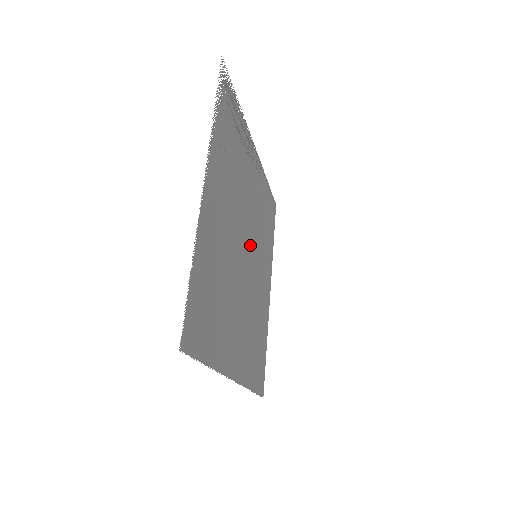
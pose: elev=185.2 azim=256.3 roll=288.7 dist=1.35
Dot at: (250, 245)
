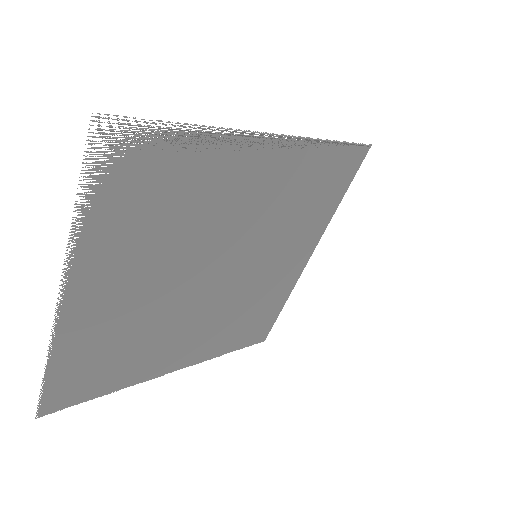
Dot at: (234, 258)
